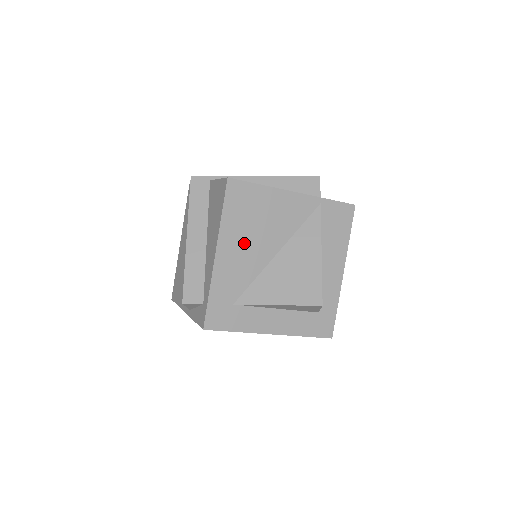
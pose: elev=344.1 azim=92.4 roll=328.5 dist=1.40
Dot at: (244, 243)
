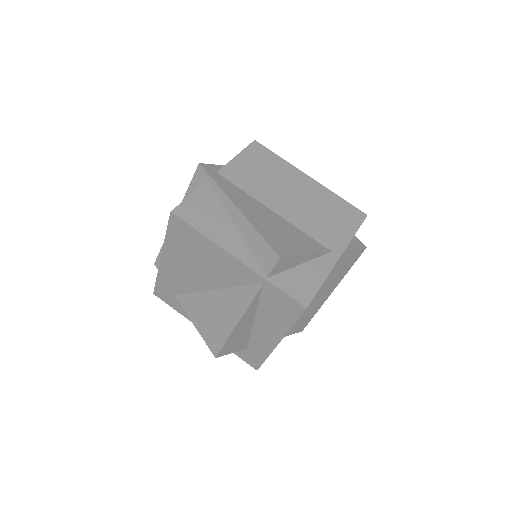
Dot at: (184, 265)
